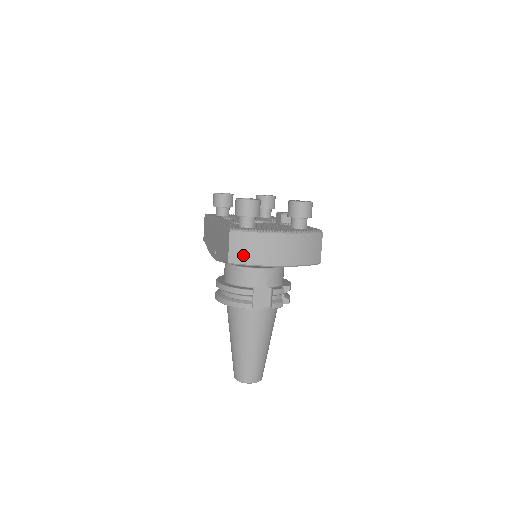
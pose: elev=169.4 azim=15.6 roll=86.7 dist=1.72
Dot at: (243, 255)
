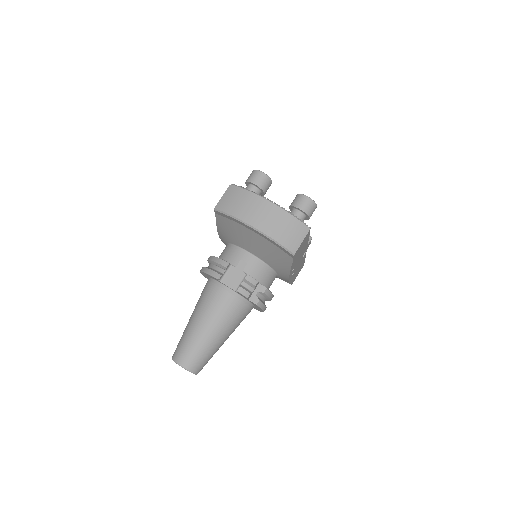
Dot at: (228, 205)
